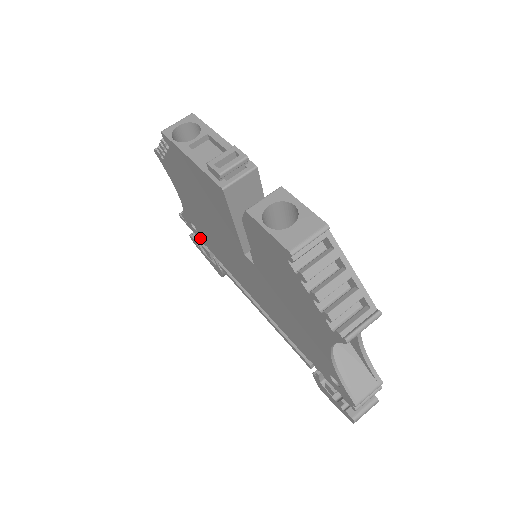
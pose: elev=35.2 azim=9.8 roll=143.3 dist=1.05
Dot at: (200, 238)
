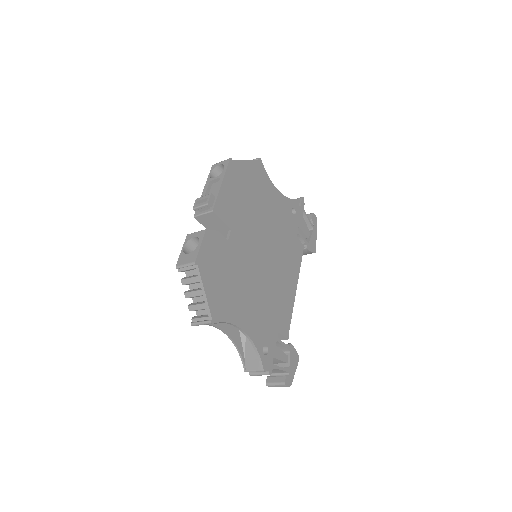
Dot at: occluded
